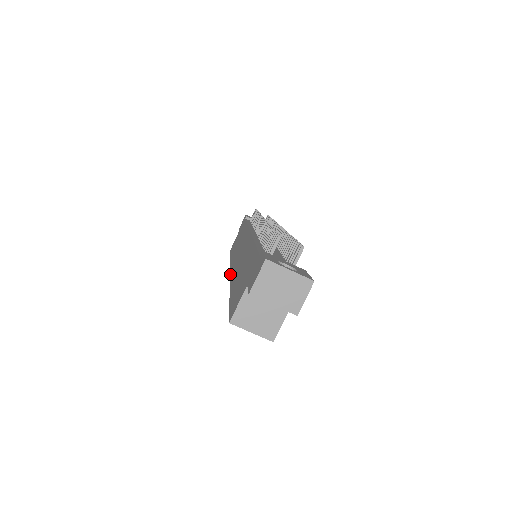
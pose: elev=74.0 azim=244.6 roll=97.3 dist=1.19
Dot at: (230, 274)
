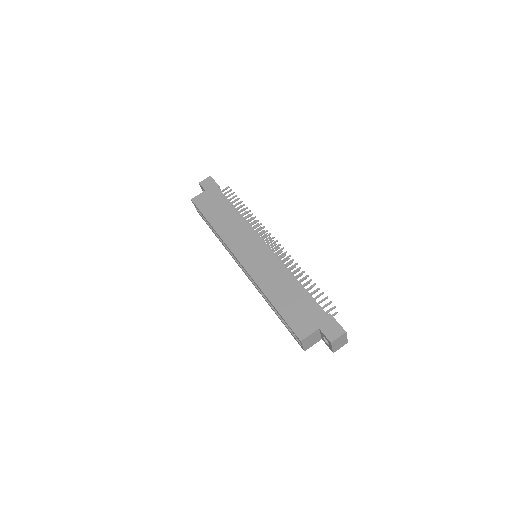
Dot at: (242, 264)
